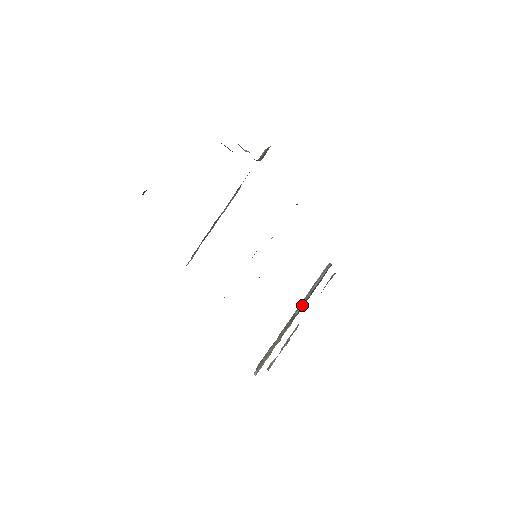
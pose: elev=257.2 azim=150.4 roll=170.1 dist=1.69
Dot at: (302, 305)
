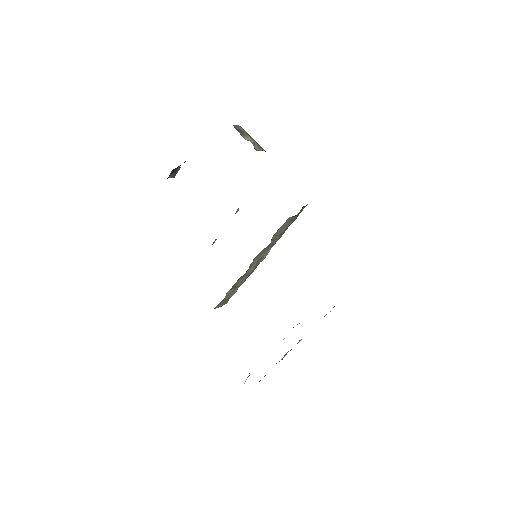
Dot at: occluded
